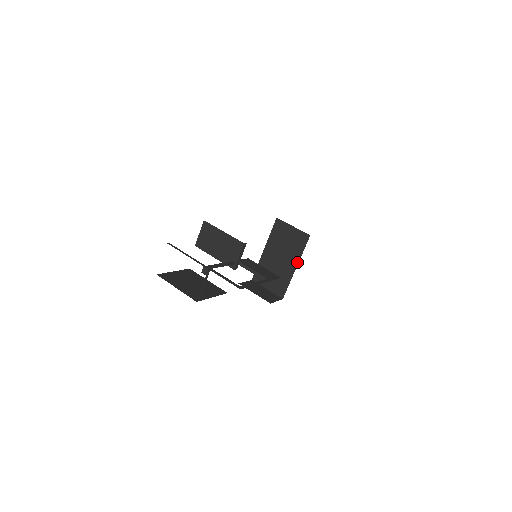
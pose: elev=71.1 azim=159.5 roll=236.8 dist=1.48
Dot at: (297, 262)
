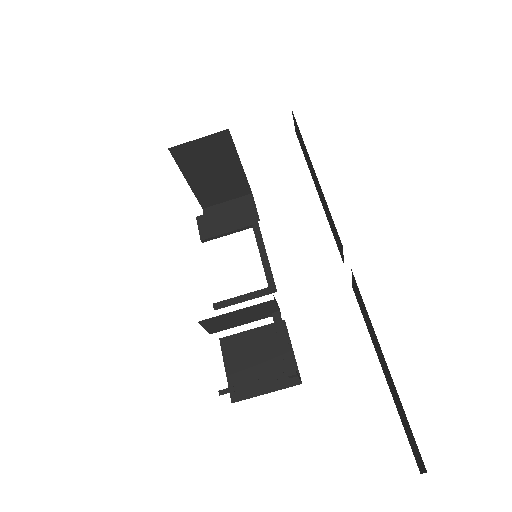
Dot at: (238, 160)
